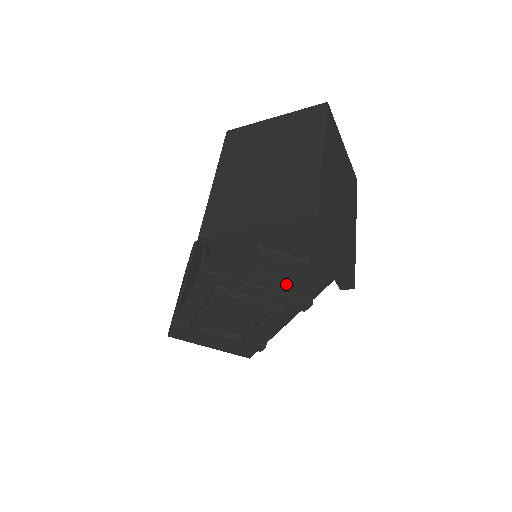
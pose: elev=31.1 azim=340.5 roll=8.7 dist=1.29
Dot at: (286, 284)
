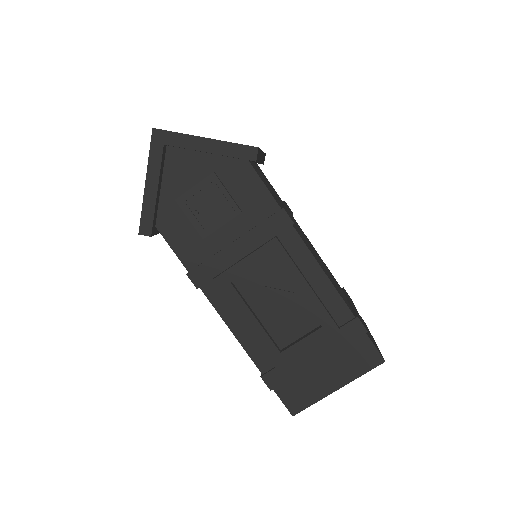
Dot at: (235, 209)
